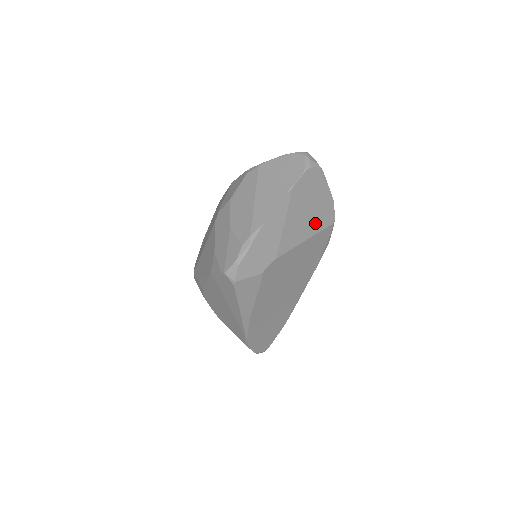
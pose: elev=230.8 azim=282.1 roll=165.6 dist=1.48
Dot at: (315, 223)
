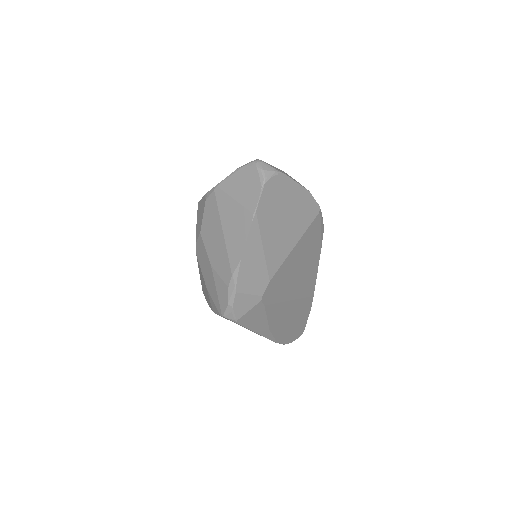
Dot at: (298, 225)
